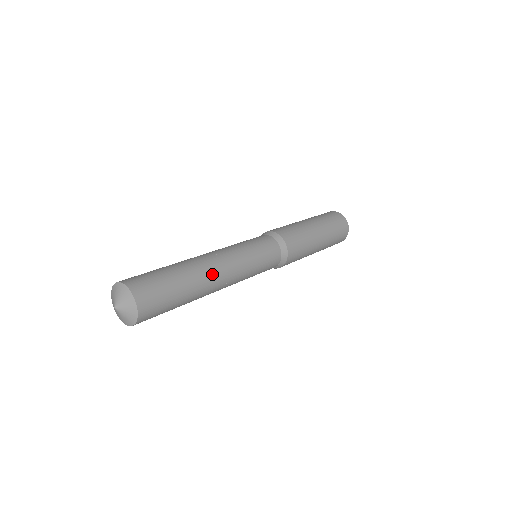
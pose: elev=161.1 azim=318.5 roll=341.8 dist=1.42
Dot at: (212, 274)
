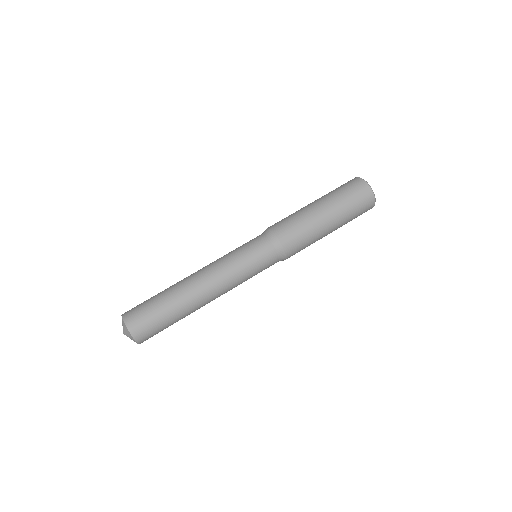
Dot at: (204, 305)
